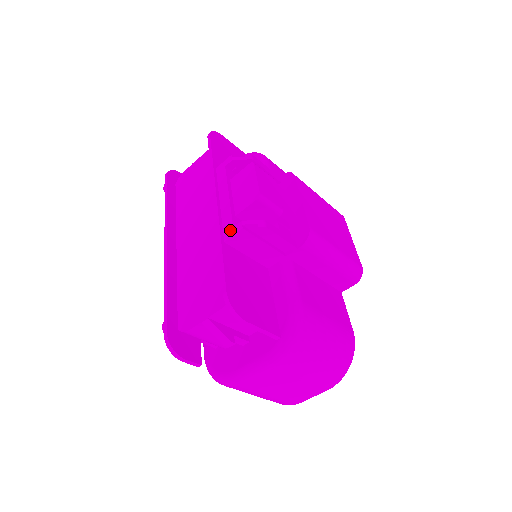
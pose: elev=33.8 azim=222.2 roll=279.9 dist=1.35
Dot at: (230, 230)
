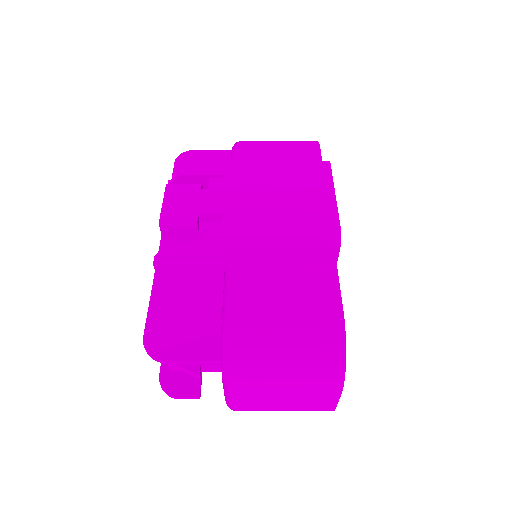
Dot at: occluded
